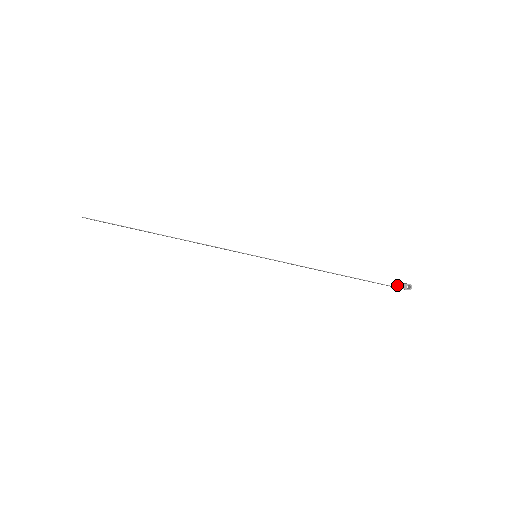
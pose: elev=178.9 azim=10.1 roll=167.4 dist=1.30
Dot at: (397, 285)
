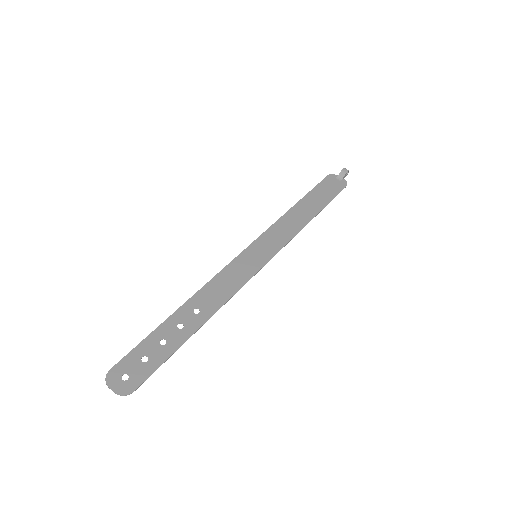
Dot at: (338, 175)
